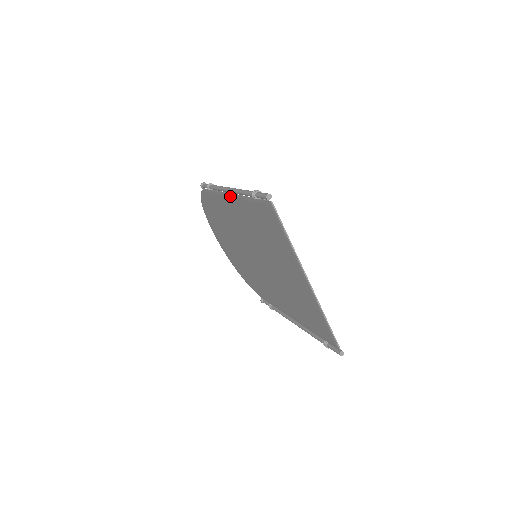
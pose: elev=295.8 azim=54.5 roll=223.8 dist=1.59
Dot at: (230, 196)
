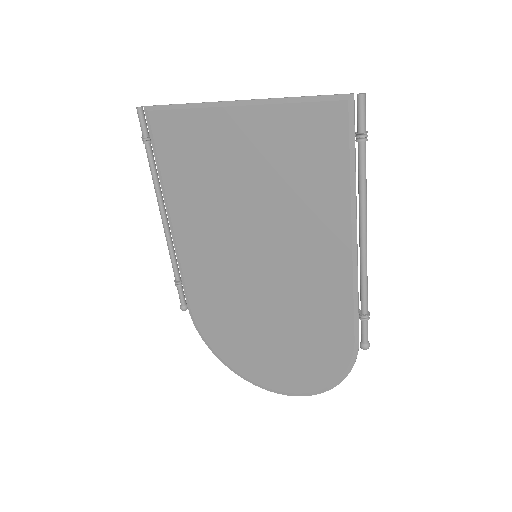
Dot at: (172, 227)
